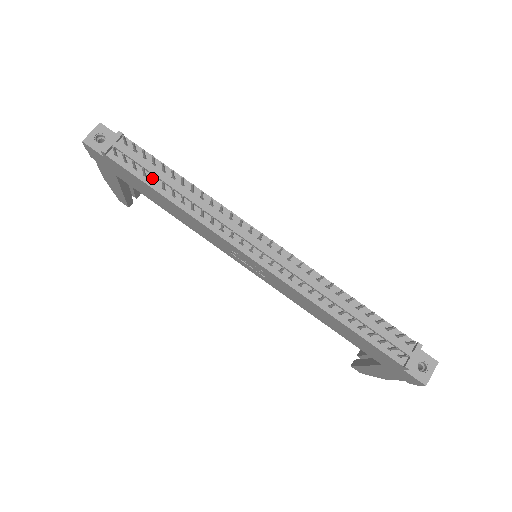
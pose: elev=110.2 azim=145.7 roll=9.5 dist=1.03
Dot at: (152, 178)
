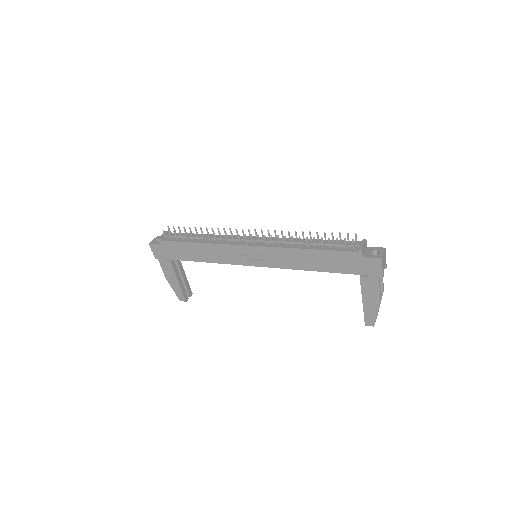
Dot at: (186, 236)
